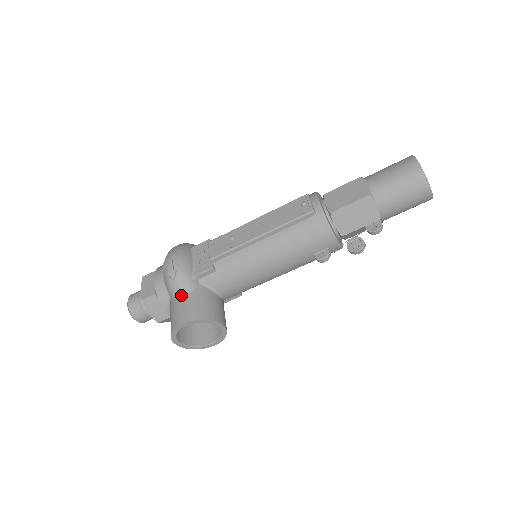
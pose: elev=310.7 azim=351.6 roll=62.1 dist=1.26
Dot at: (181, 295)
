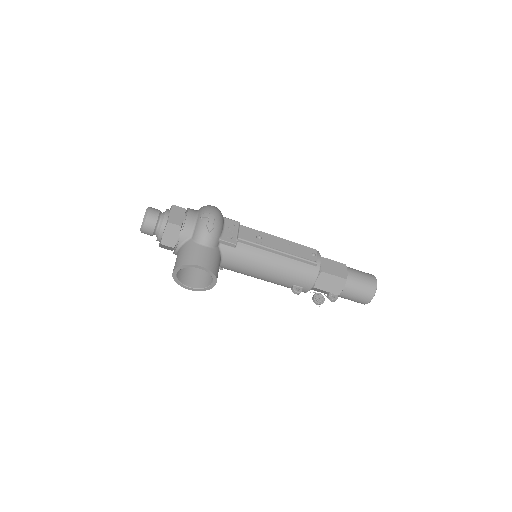
Dot at: (205, 245)
